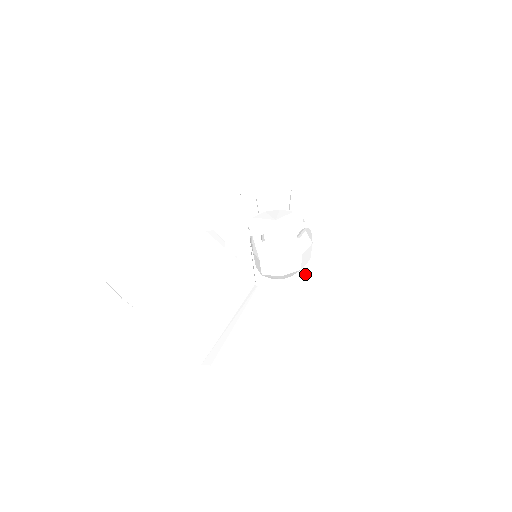
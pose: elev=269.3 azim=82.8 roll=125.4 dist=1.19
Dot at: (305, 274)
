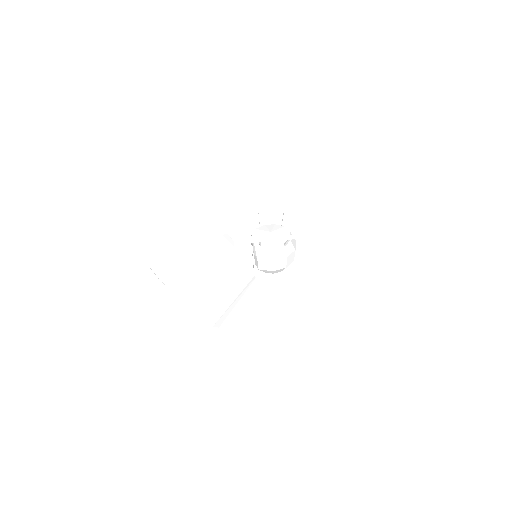
Dot at: (291, 271)
